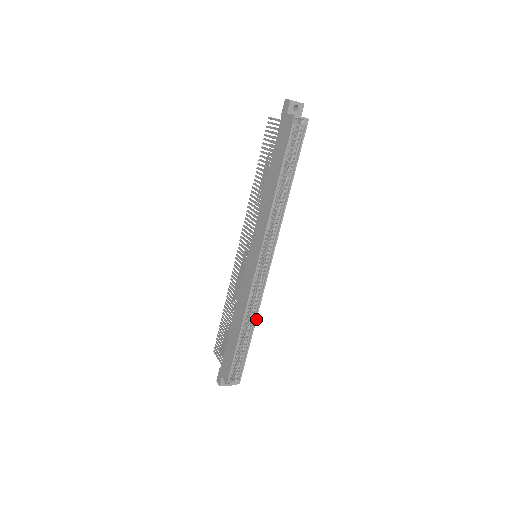
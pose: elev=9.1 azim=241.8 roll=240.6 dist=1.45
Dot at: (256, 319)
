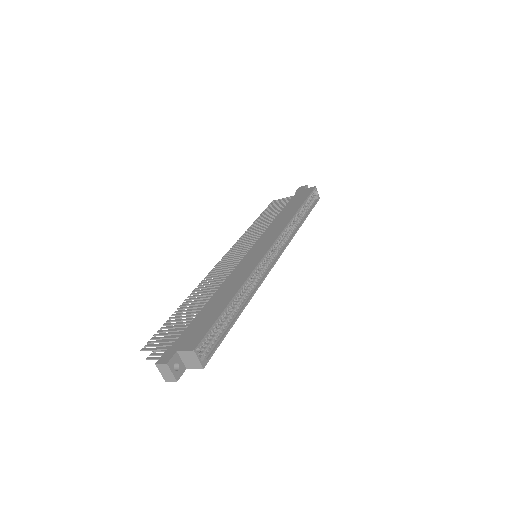
Dot at: (250, 299)
